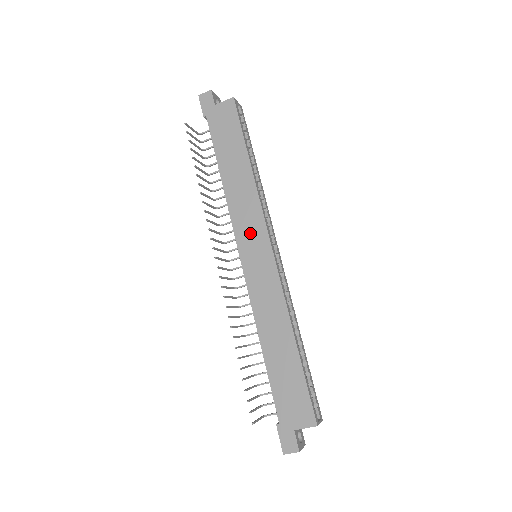
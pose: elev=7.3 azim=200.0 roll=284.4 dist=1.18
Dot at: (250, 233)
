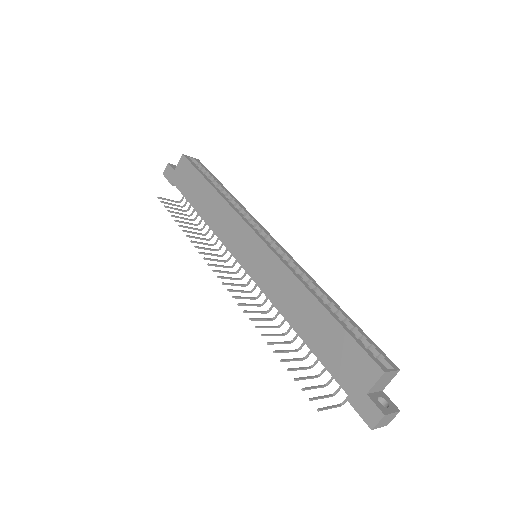
Dot at: (238, 239)
